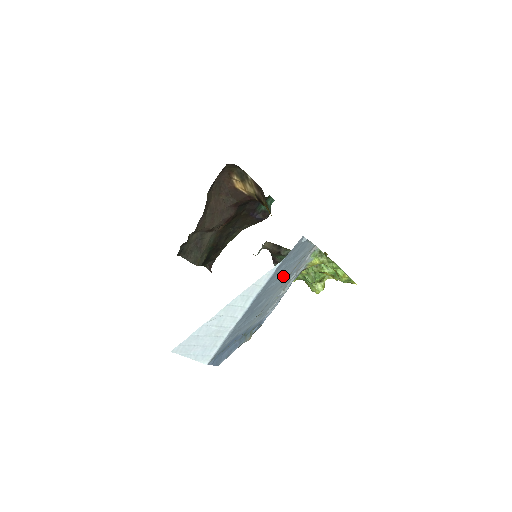
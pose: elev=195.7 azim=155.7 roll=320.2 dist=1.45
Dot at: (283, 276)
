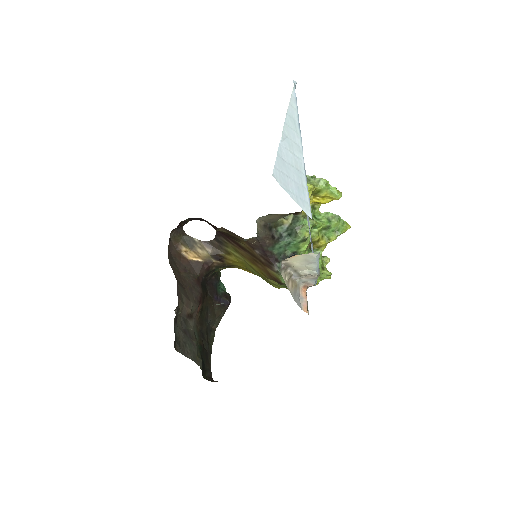
Dot at: occluded
